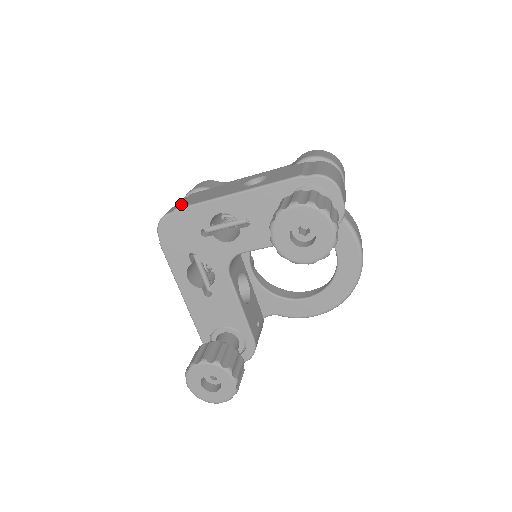
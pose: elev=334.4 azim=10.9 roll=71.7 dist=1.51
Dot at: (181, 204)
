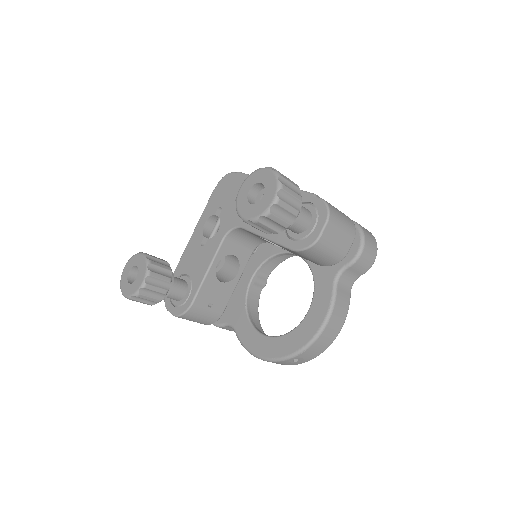
Dot at: occluded
